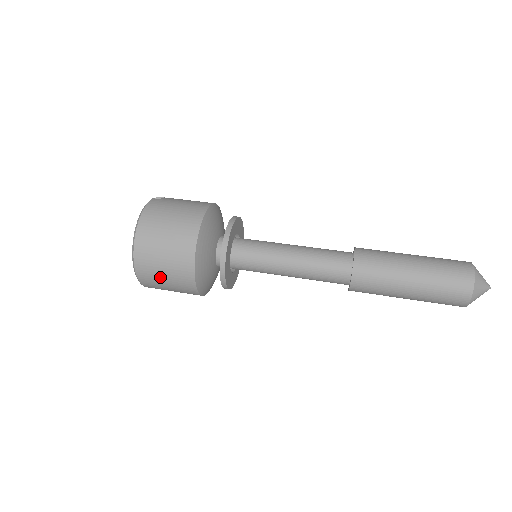
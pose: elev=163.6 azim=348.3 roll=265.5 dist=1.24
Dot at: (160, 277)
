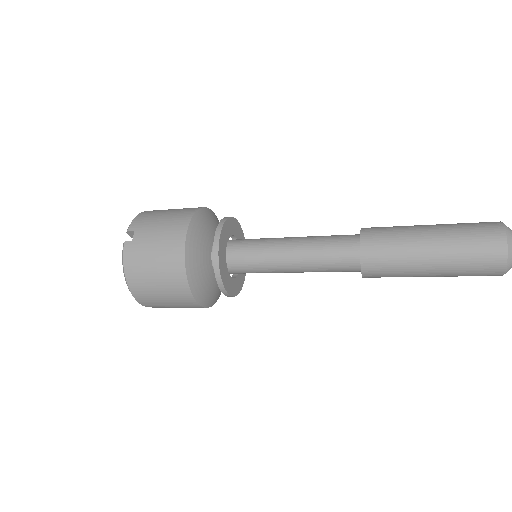
Dot at: occluded
